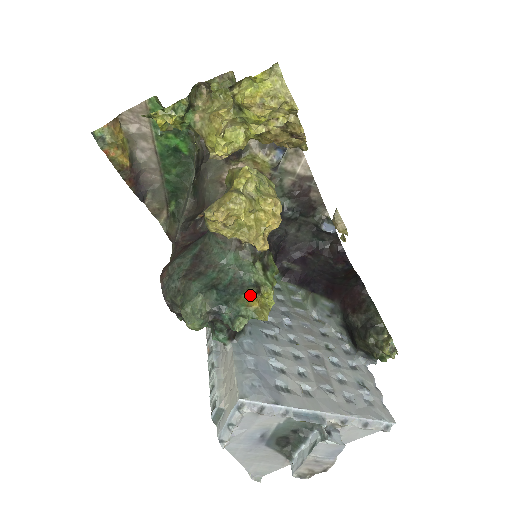
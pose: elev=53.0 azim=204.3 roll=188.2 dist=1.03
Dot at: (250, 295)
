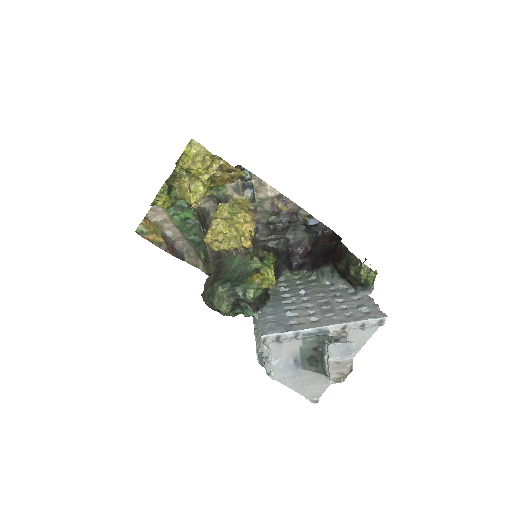
Dot at: (252, 276)
